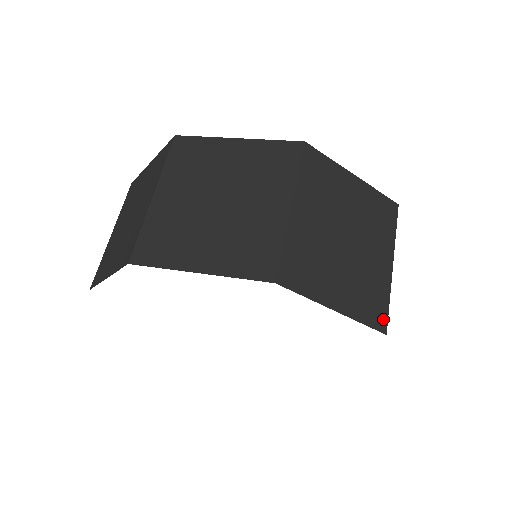
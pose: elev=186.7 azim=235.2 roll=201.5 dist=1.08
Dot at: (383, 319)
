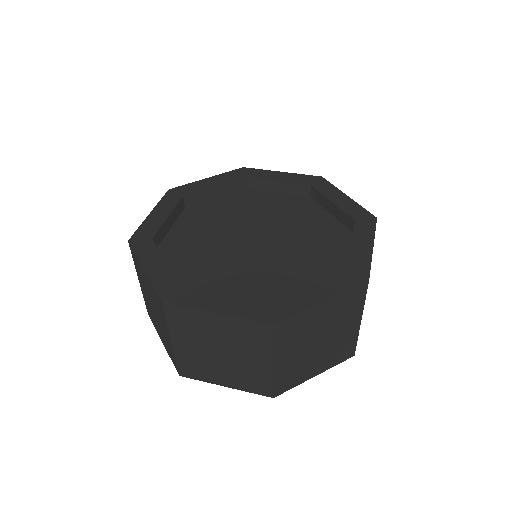
Dot at: occluded
